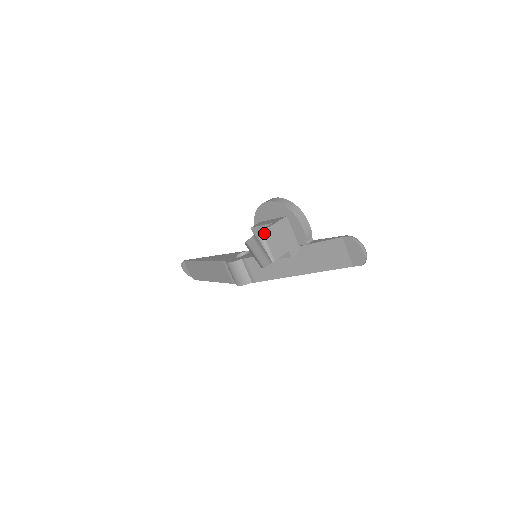
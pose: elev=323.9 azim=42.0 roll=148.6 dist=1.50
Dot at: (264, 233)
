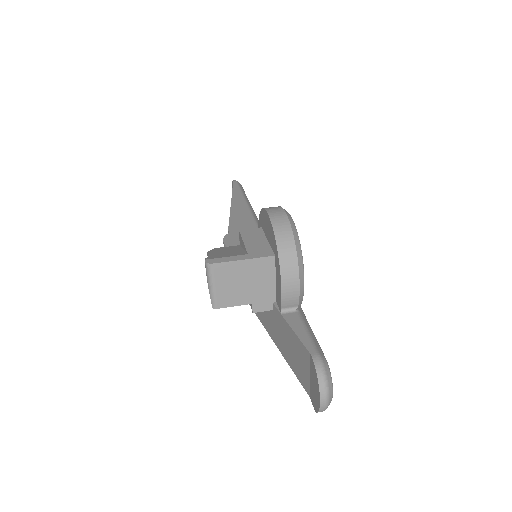
Dot at: (215, 267)
